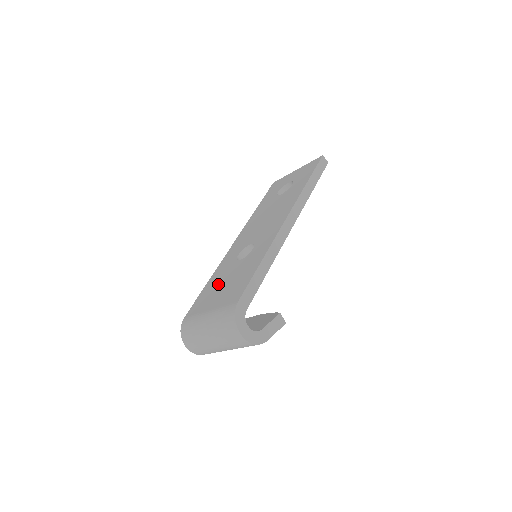
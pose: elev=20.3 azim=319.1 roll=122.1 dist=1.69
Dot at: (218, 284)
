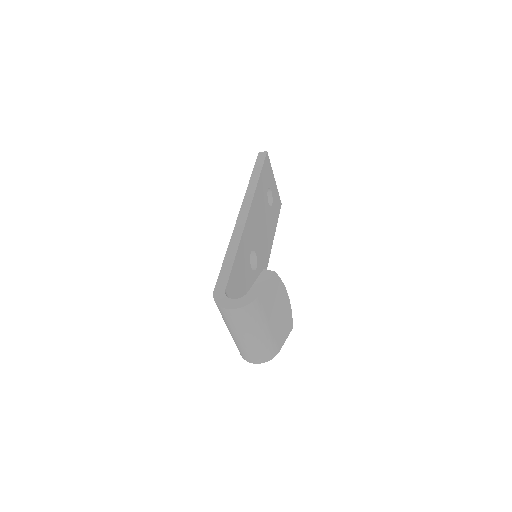
Dot at: occluded
